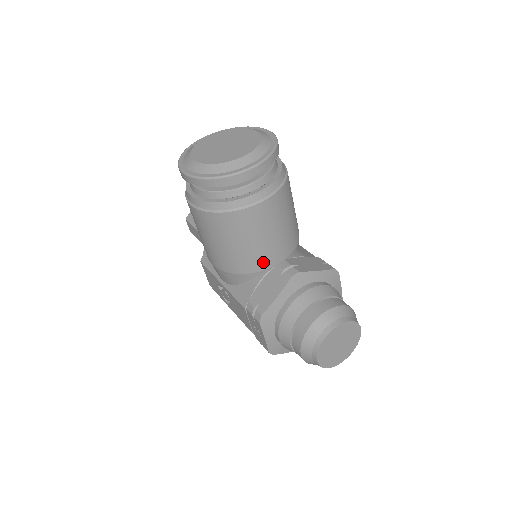
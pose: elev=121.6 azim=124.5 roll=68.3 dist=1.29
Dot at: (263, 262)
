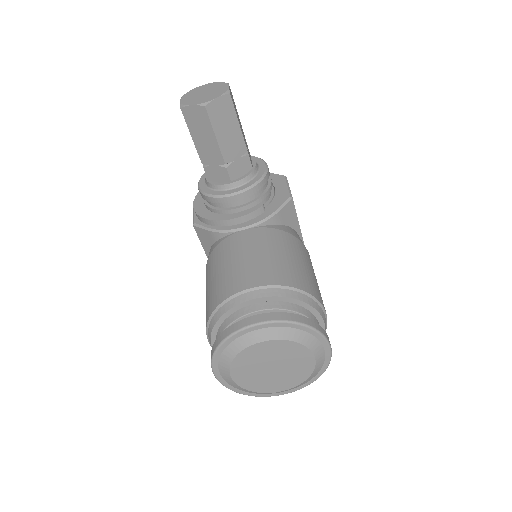
Dot at: occluded
